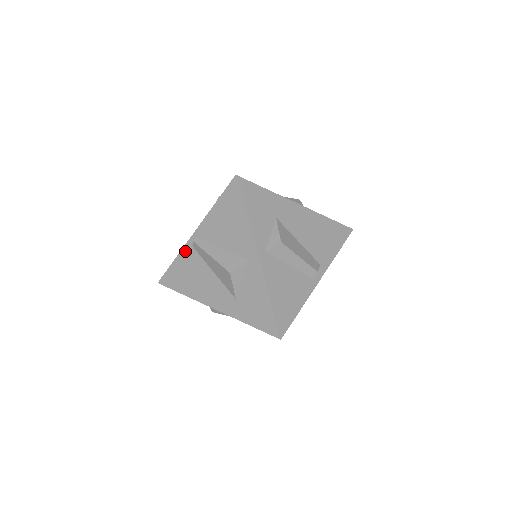
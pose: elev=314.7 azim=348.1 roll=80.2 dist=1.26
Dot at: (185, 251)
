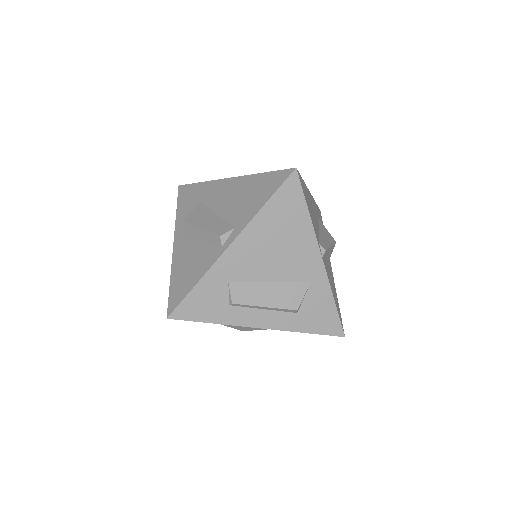
Dot at: occluded
